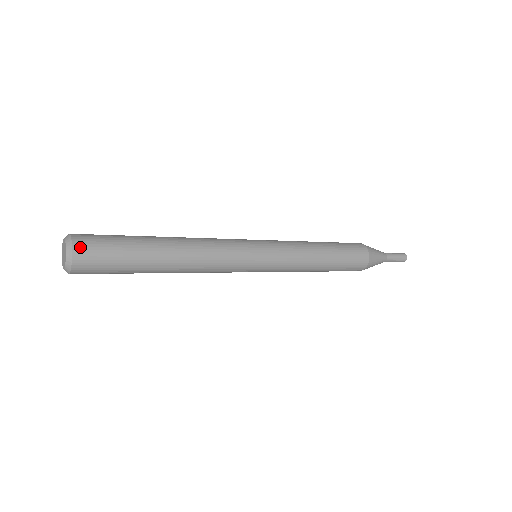
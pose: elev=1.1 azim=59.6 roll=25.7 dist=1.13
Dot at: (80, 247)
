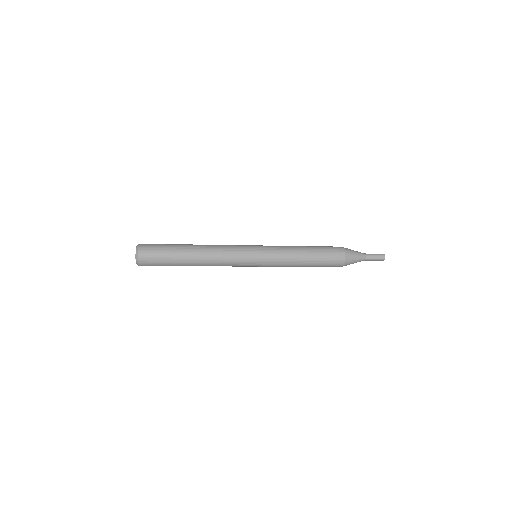
Dot at: (142, 257)
